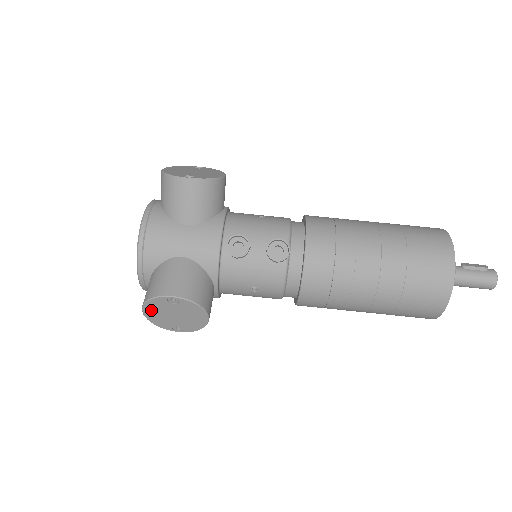
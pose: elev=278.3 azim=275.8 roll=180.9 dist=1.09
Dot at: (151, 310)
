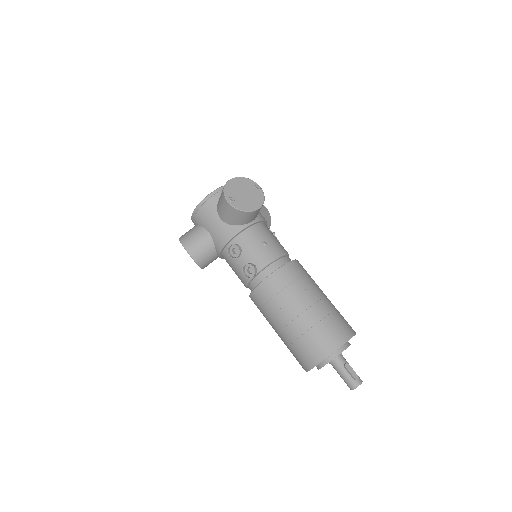
Dot at: occluded
